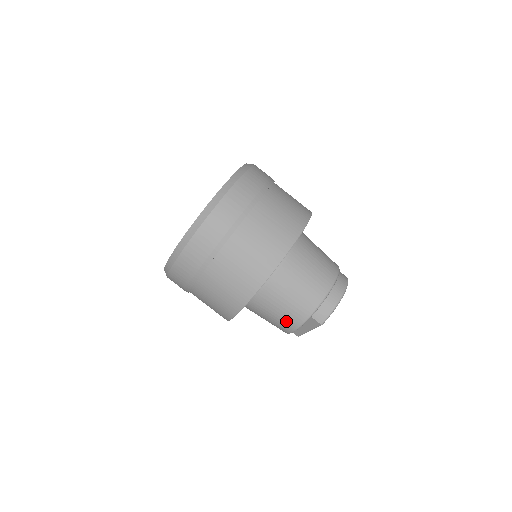
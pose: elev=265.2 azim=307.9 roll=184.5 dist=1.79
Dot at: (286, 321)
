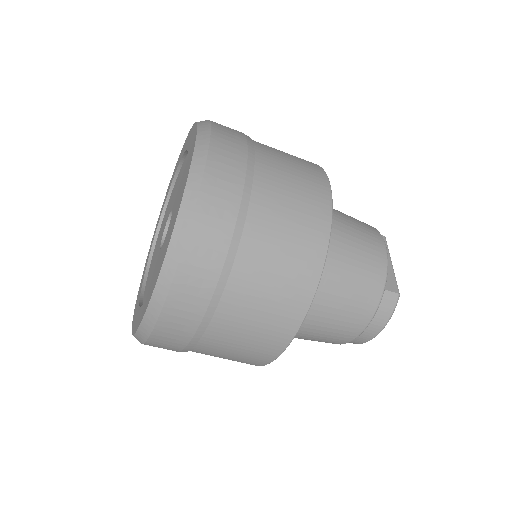
Dot at: occluded
